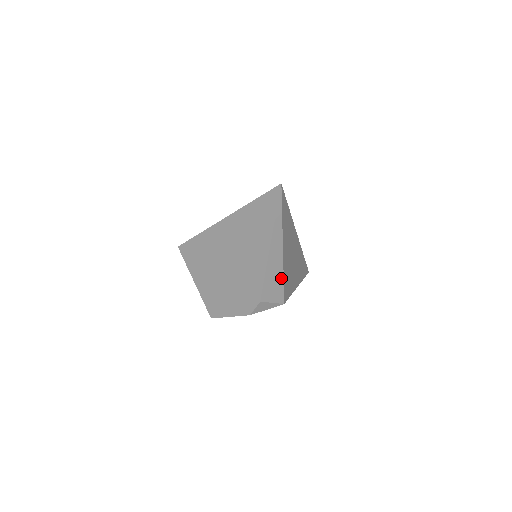
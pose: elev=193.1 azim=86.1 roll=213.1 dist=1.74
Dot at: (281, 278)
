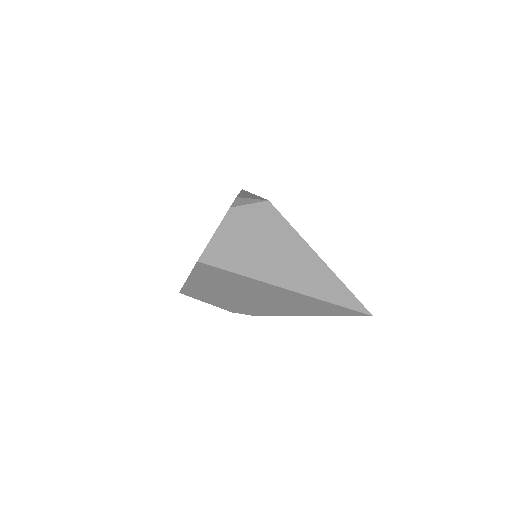
Dot at: occluded
